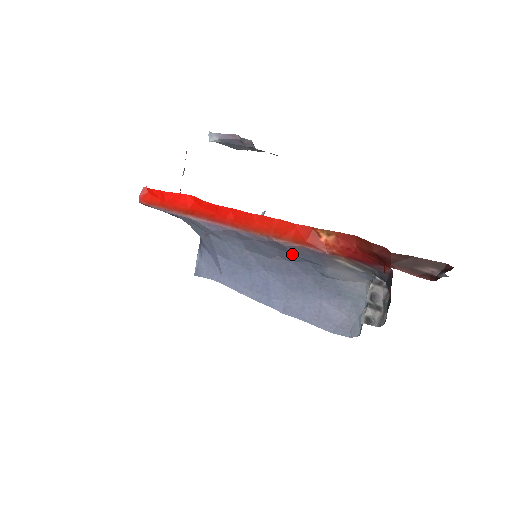
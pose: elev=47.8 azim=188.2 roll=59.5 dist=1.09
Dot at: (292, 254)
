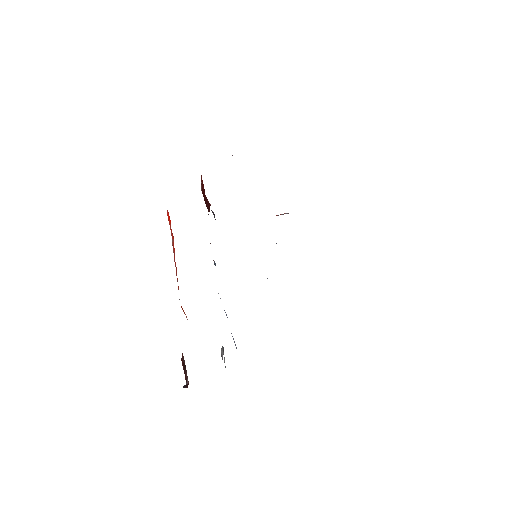
Dot at: occluded
